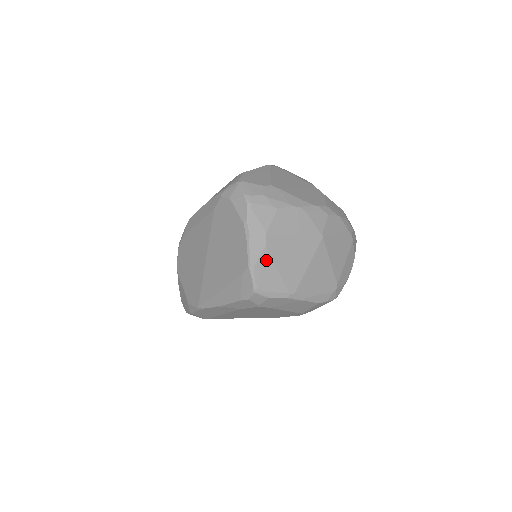
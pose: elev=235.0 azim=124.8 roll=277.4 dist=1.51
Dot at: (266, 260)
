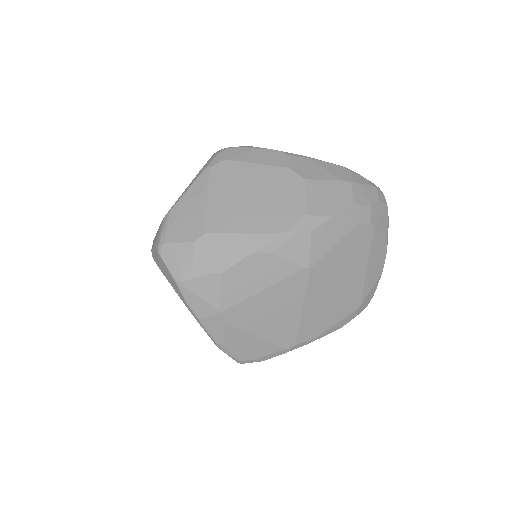
Dot at: (236, 335)
